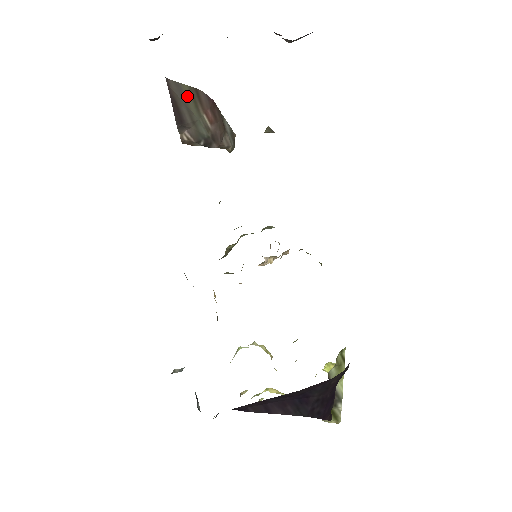
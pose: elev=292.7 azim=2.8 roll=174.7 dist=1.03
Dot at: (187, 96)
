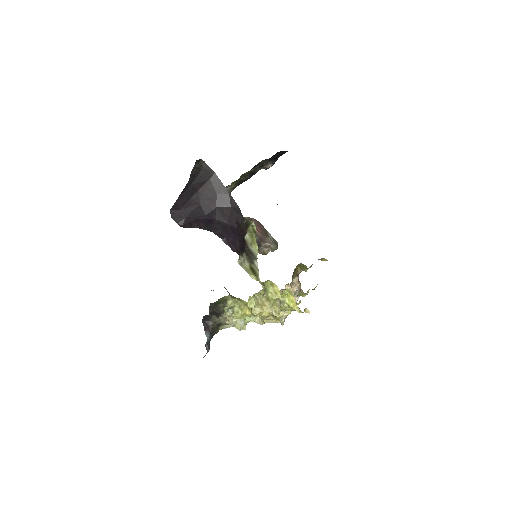
Dot at: occluded
